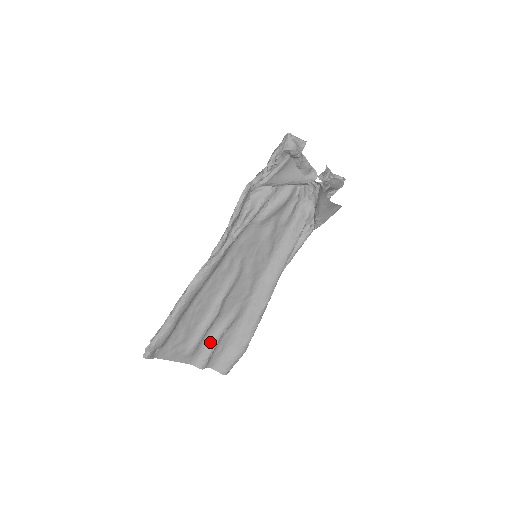
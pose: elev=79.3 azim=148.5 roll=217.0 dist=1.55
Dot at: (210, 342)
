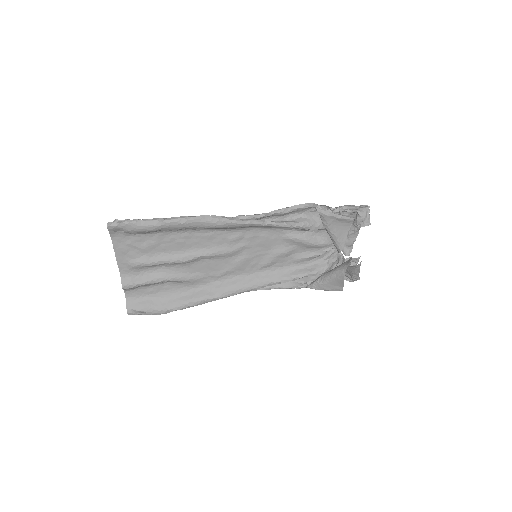
Dot at: (153, 275)
